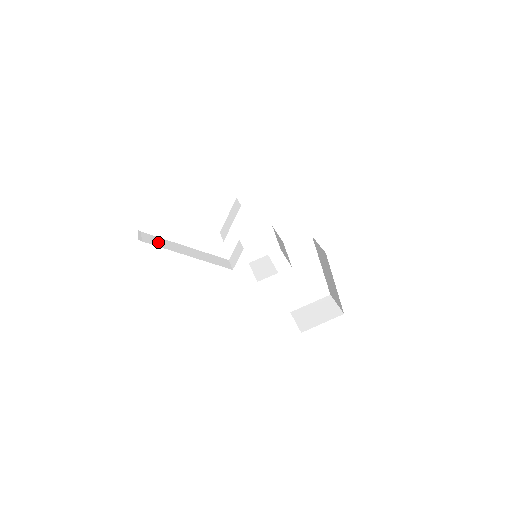
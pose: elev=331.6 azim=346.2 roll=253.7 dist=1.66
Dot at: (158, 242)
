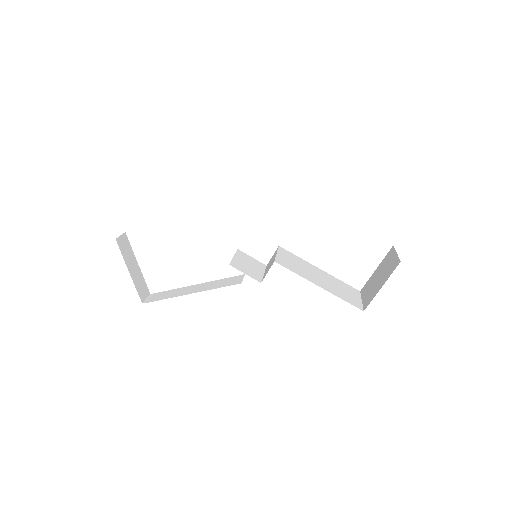
Dot at: (165, 295)
